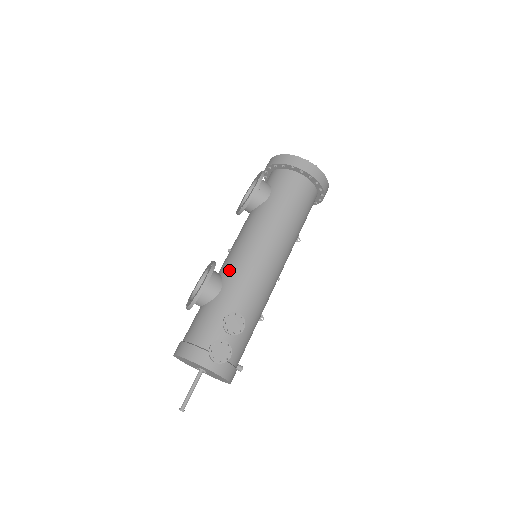
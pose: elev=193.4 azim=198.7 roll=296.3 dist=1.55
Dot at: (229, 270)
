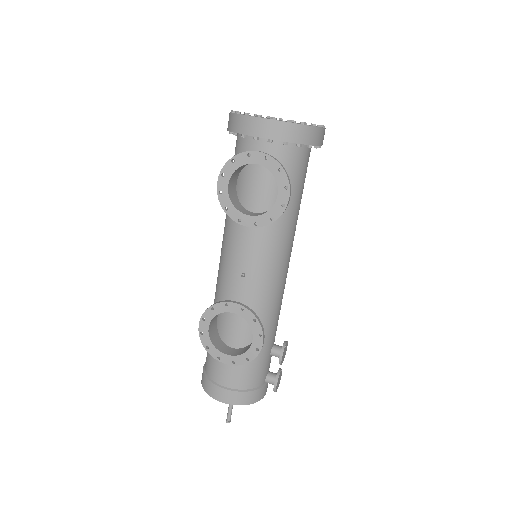
Dot at: (262, 306)
